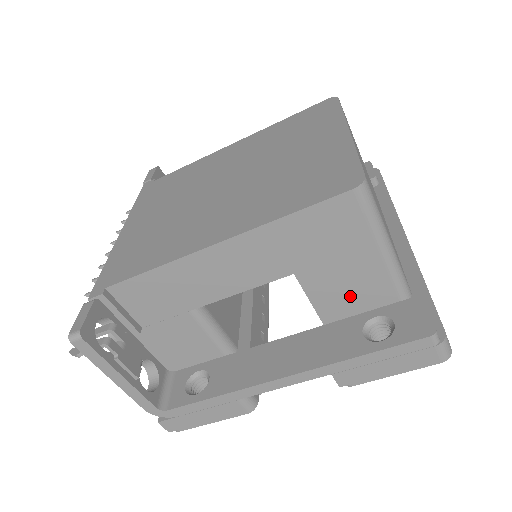
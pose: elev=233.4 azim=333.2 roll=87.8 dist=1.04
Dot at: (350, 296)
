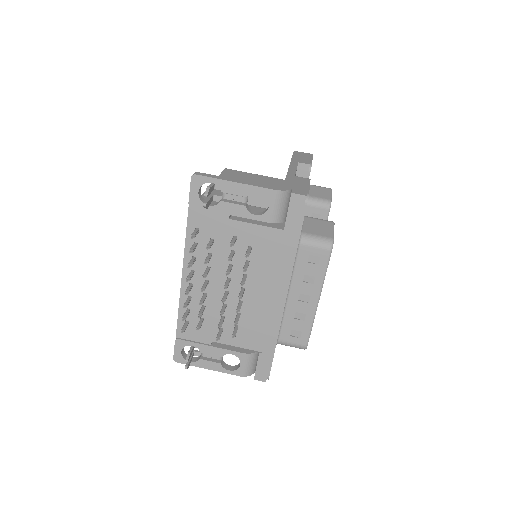
Dot at: (277, 184)
